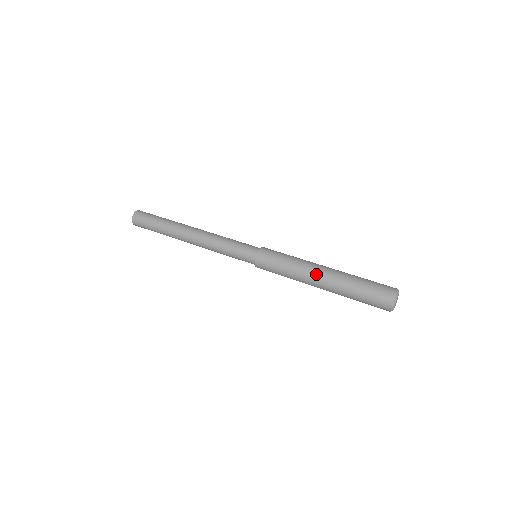
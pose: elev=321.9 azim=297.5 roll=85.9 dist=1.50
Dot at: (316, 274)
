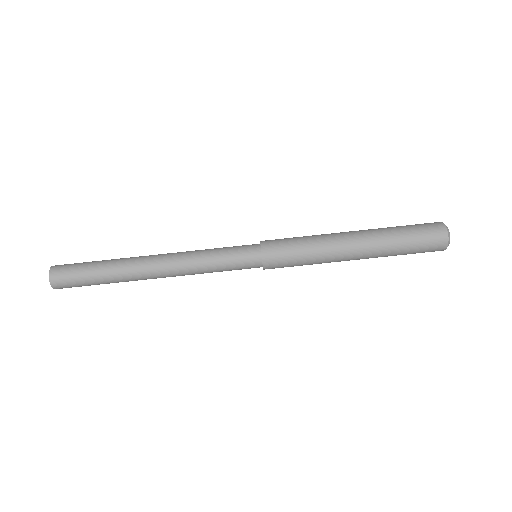
Dot at: (349, 255)
